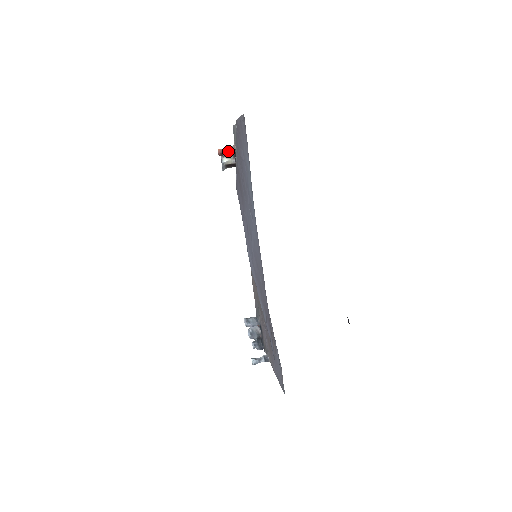
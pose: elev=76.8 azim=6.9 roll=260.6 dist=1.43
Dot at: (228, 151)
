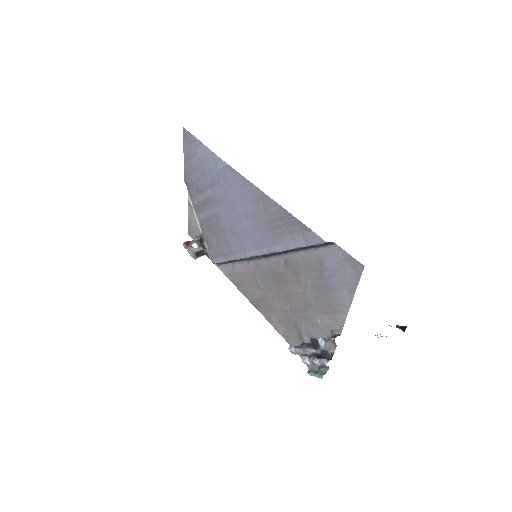
Dot at: (192, 241)
